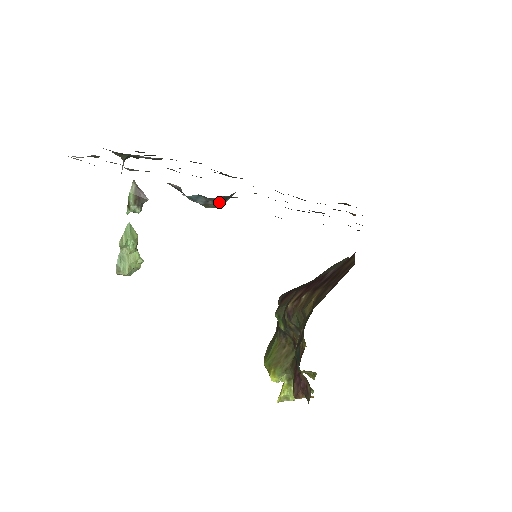
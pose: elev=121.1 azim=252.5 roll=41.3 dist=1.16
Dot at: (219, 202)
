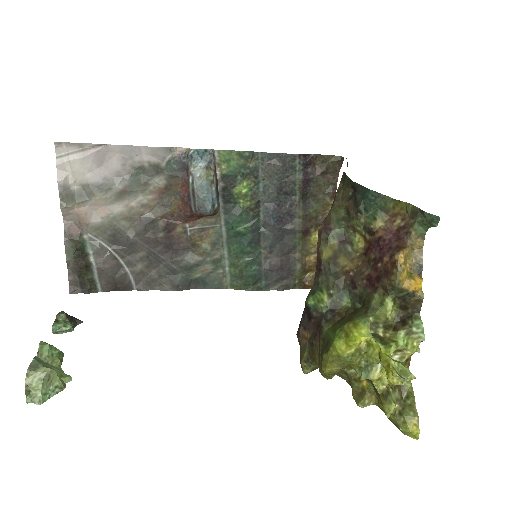
Dot at: (215, 183)
